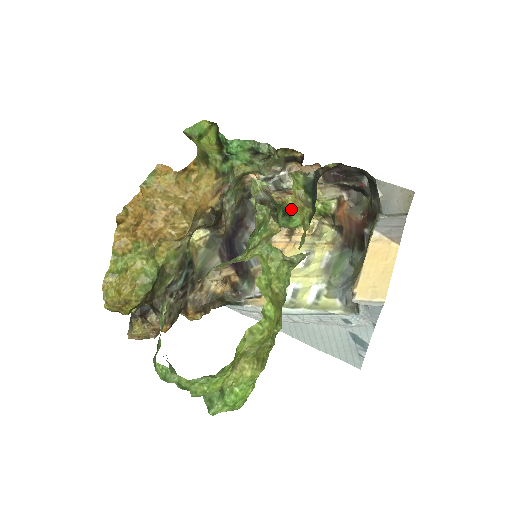
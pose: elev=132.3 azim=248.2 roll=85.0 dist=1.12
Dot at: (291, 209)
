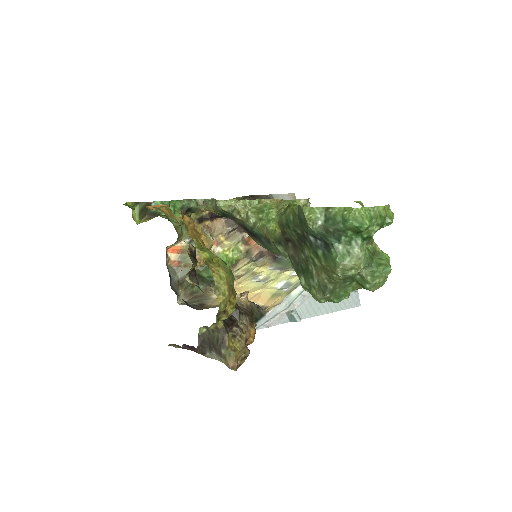
Dot at: occluded
